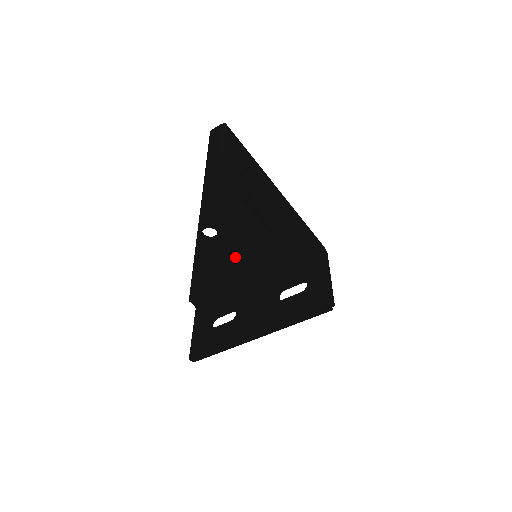
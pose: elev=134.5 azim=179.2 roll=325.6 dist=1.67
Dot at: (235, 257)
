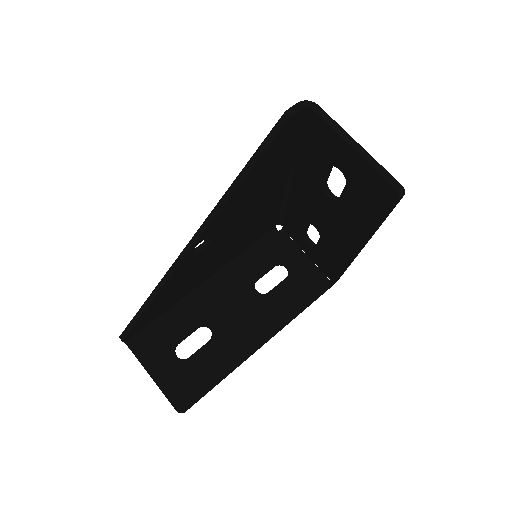
Dot at: (207, 263)
